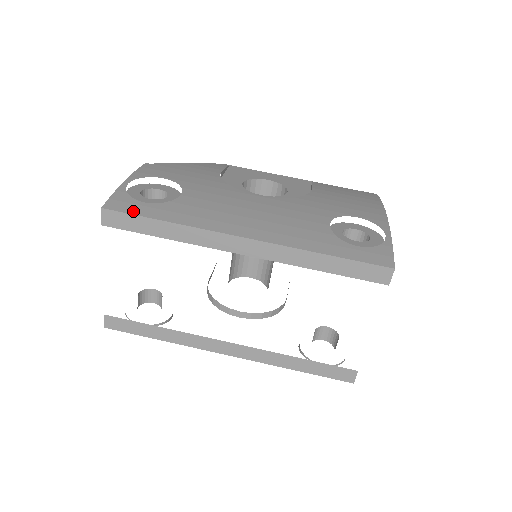
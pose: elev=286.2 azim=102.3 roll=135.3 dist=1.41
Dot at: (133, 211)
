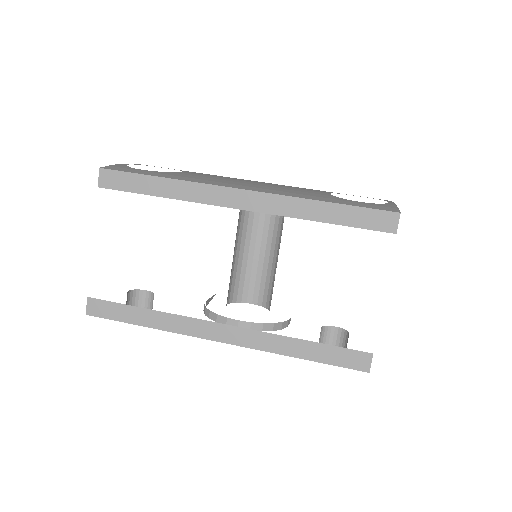
Dot at: (131, 171)
